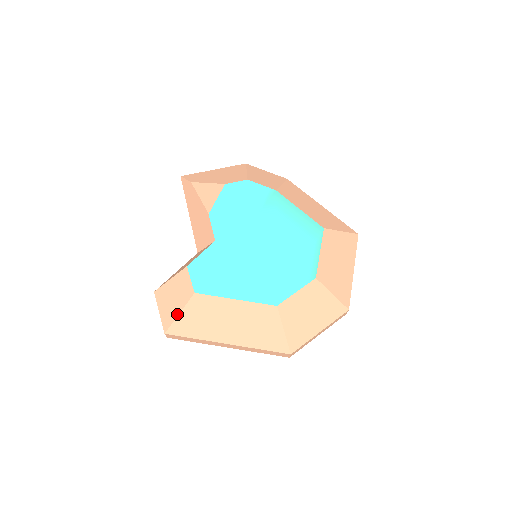
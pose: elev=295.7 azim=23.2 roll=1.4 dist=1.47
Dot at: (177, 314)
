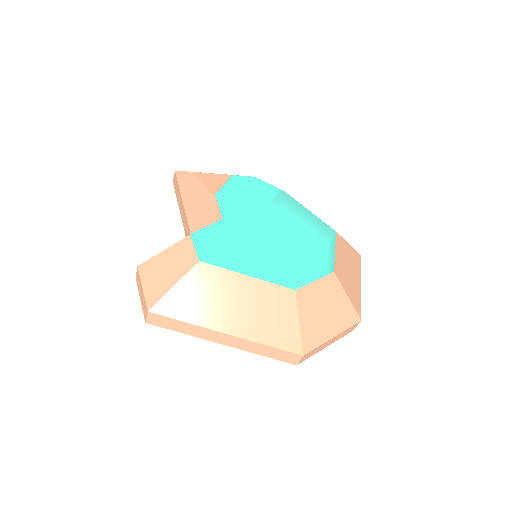
Dot at: (170, 286)
